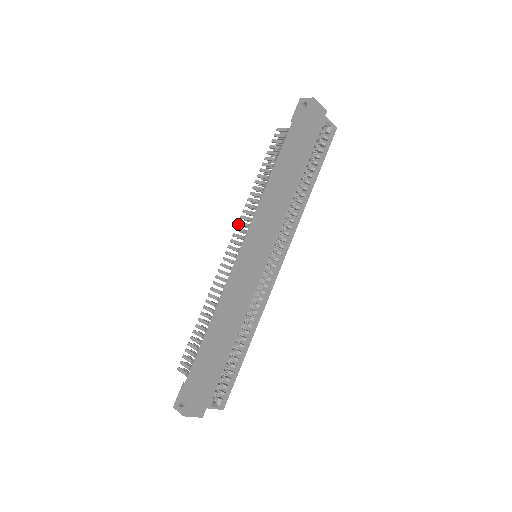
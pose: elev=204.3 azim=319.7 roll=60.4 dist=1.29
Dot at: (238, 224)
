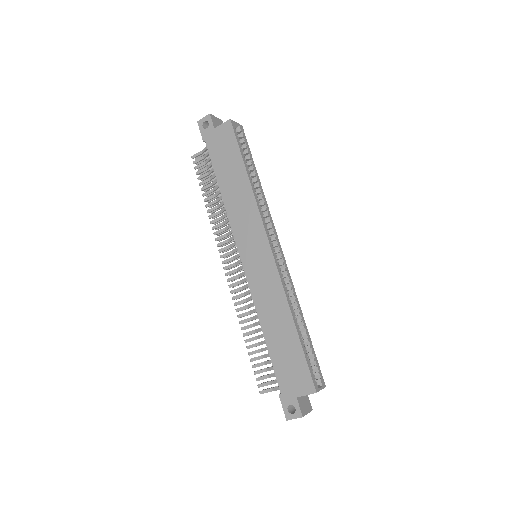
Dot at: (218, 246)
